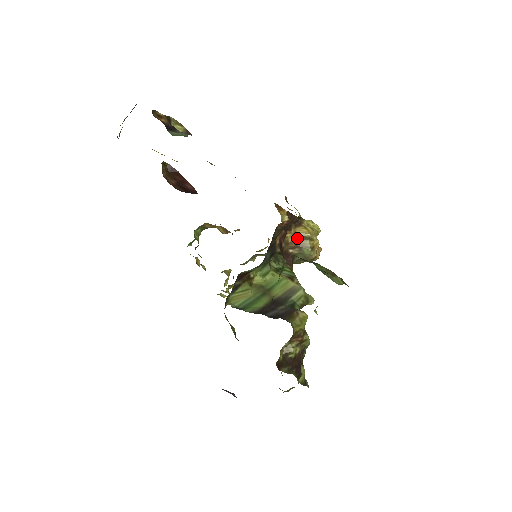
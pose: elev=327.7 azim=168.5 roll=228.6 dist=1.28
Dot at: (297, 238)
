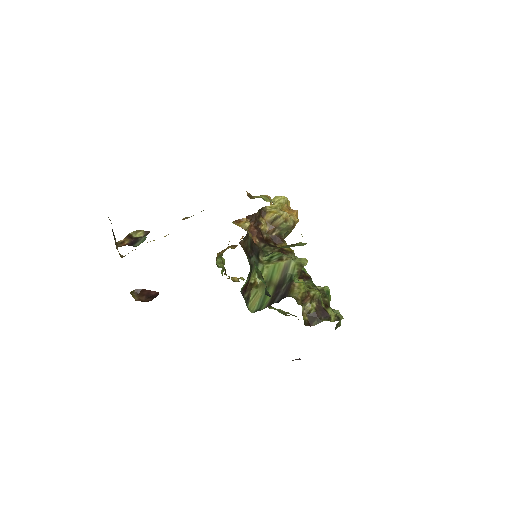
Dot at: (270, 223)
